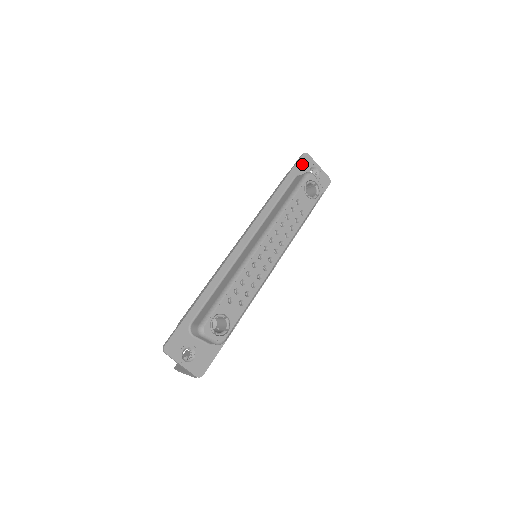
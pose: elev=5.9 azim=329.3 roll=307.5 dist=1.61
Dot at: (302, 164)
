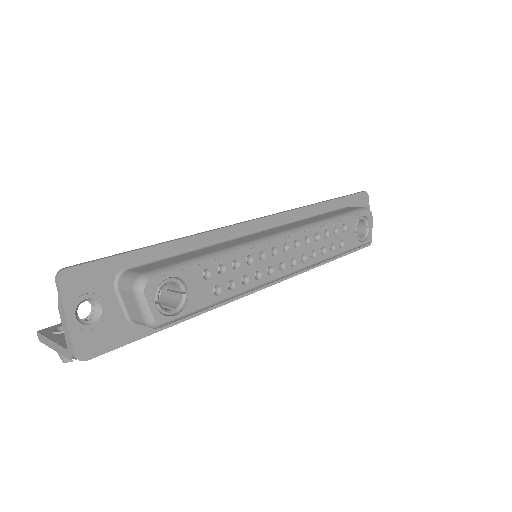
Dot at: (358, 200)
